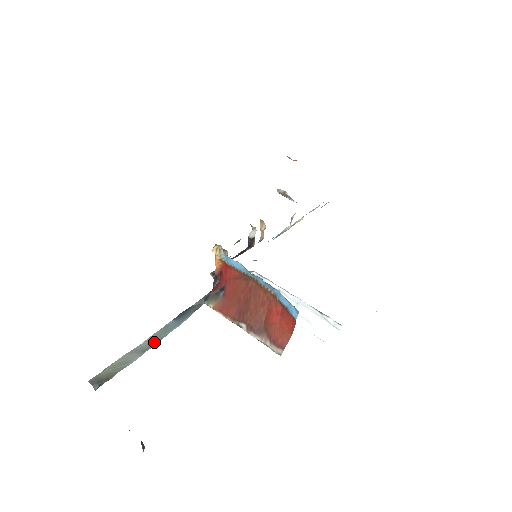
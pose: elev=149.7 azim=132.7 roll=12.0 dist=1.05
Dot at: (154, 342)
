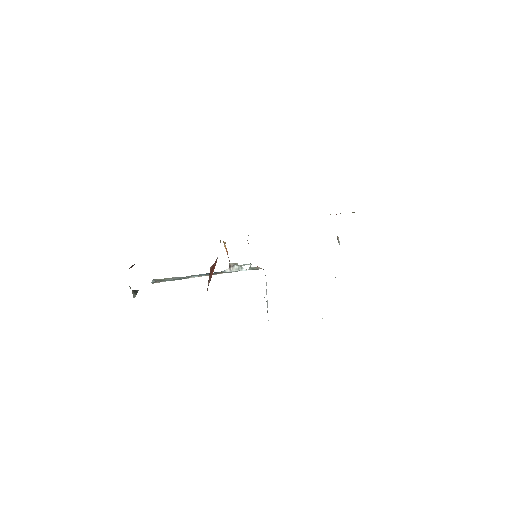
Dot at: (186, 277)
